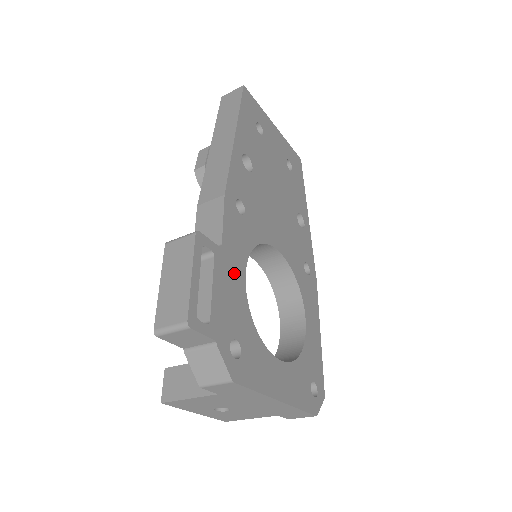
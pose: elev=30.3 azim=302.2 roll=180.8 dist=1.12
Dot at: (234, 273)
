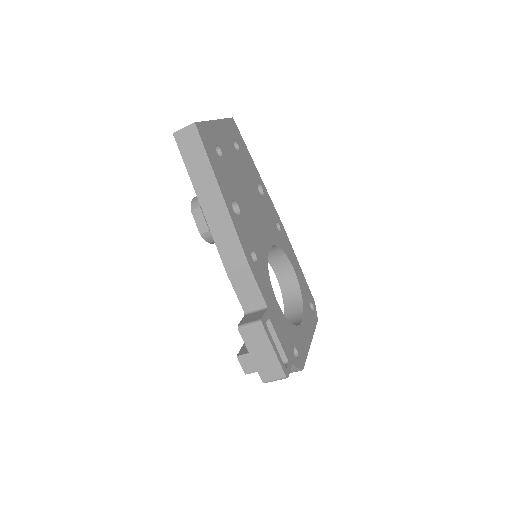
Dot at: (276, 311)
